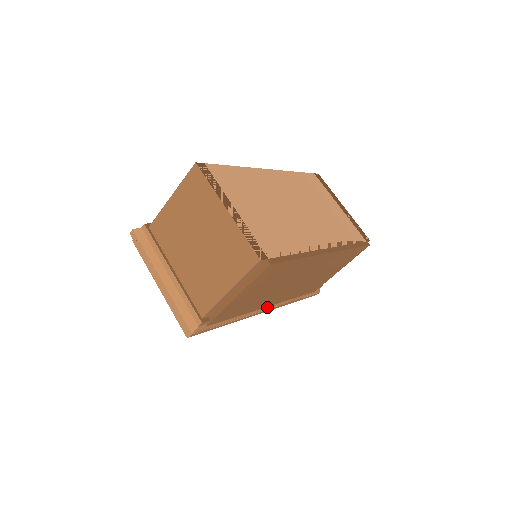
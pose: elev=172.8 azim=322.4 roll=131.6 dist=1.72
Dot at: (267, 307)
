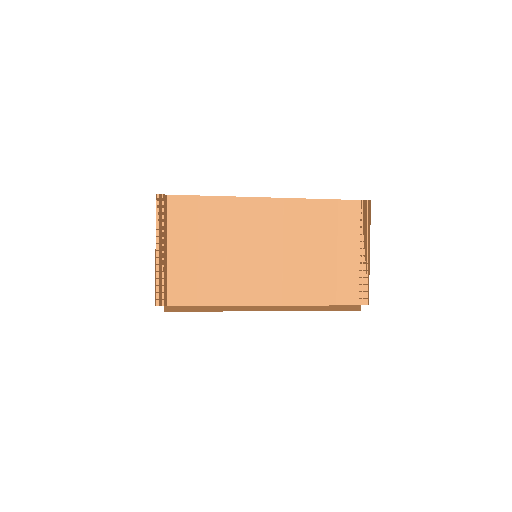
Dot at: occluded
